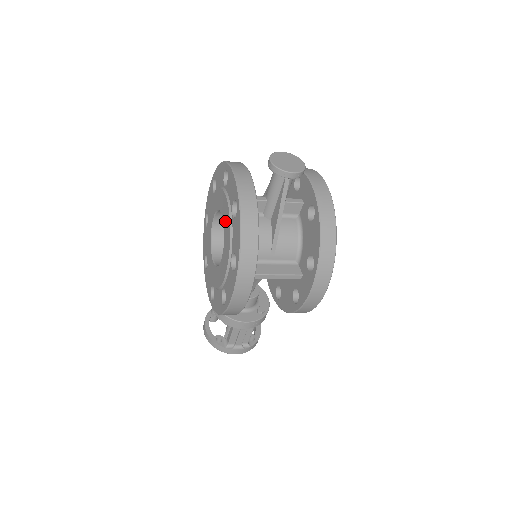
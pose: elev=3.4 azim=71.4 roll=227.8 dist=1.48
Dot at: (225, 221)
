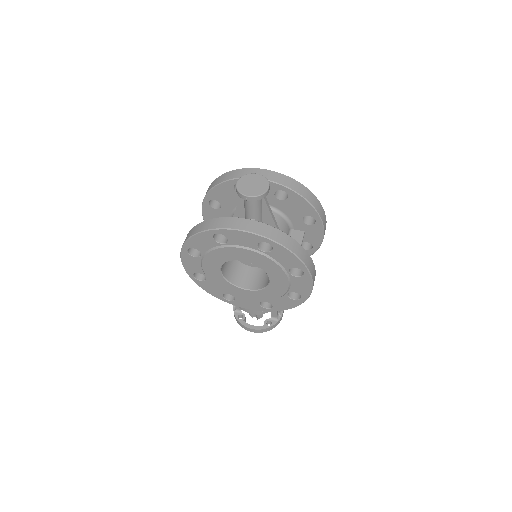
Dot at: (255, 261)
